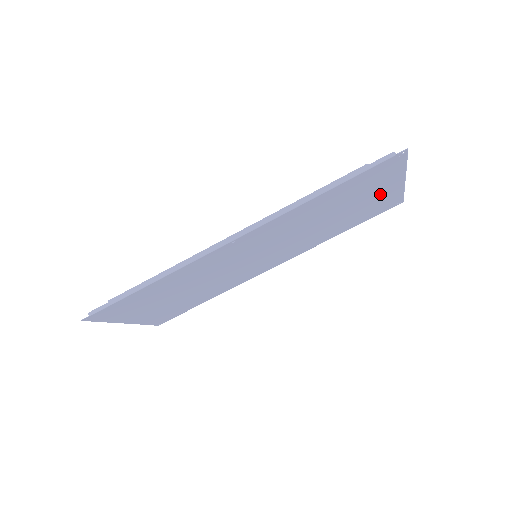
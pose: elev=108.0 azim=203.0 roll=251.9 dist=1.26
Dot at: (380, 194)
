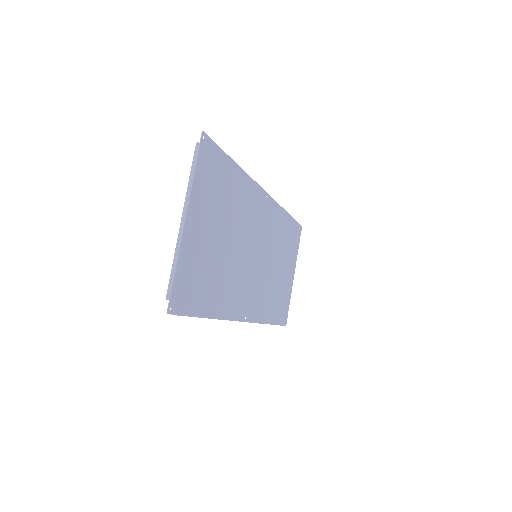
Dot at: (288, 277)
